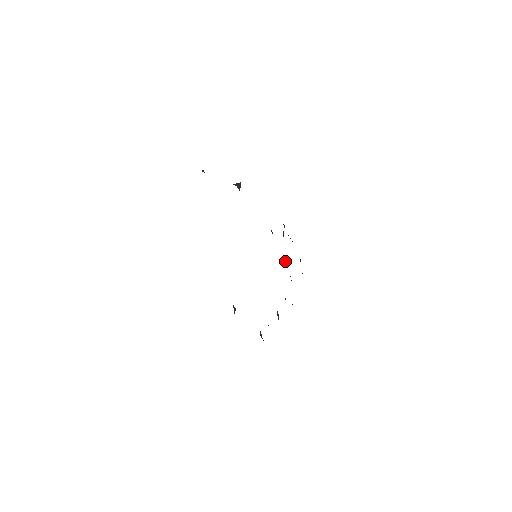
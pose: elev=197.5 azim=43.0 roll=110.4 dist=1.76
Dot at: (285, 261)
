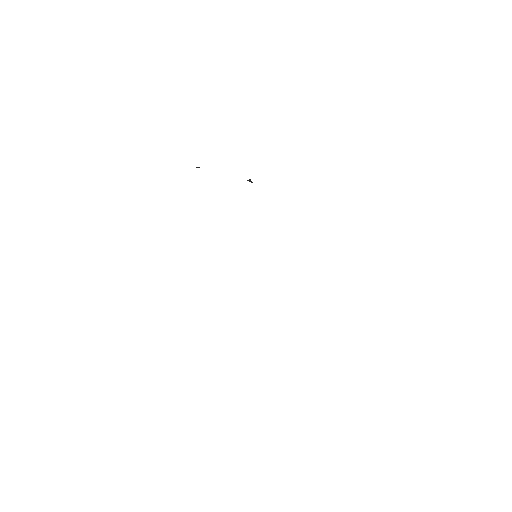
Dot at: occluded
